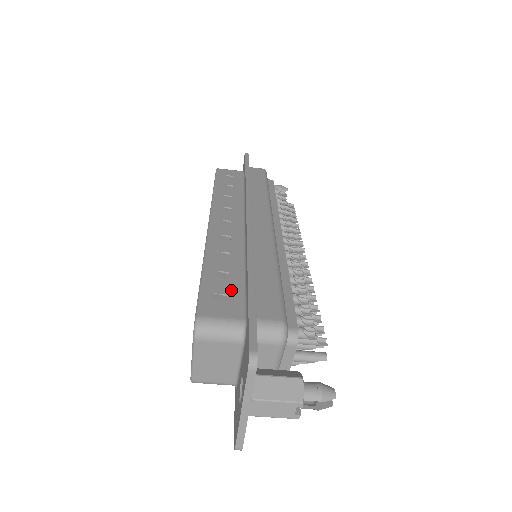
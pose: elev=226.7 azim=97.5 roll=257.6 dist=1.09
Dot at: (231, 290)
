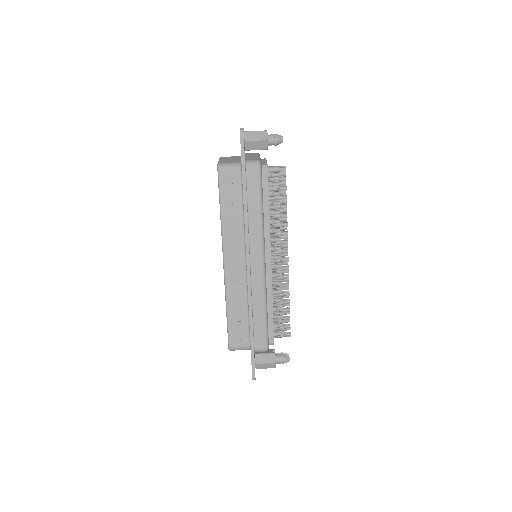
Dot at: occluded
